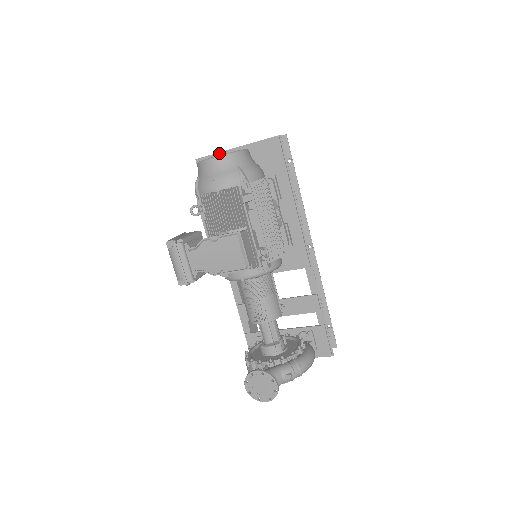
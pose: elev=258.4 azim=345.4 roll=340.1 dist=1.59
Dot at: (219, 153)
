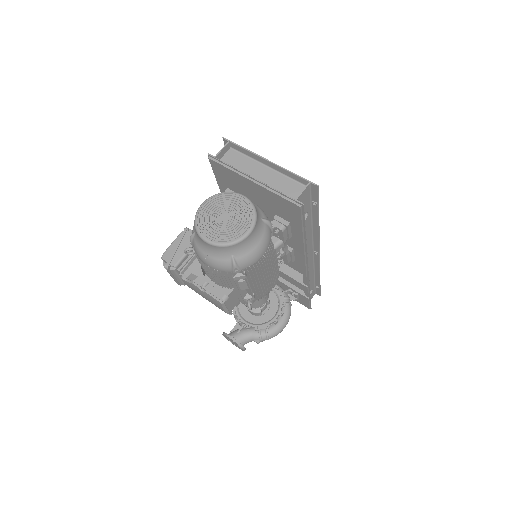
Dot at: (234, 168)
